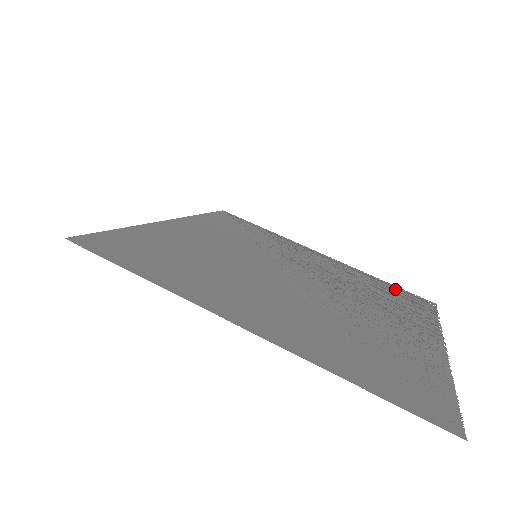
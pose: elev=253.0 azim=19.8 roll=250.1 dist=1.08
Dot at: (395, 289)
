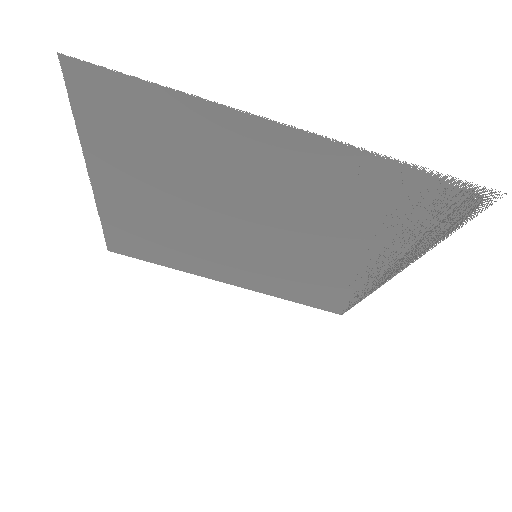
Dot at: (438, 222)
